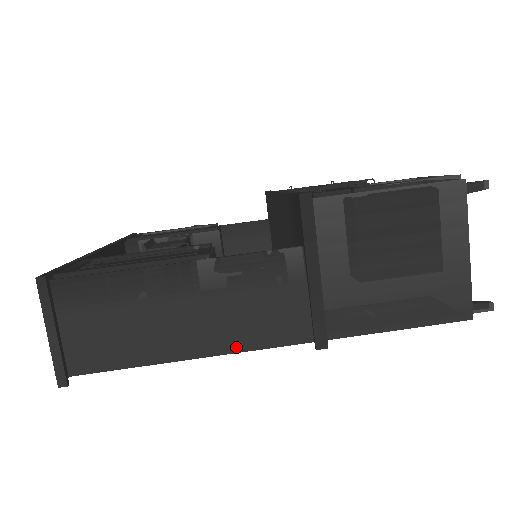
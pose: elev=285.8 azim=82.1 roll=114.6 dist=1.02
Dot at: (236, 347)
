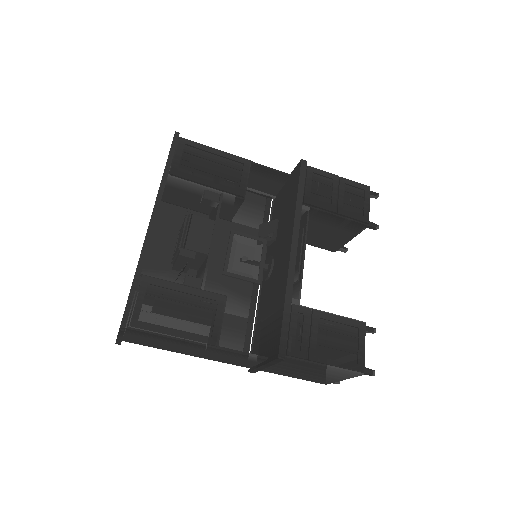
Dot at: (212, 359)
